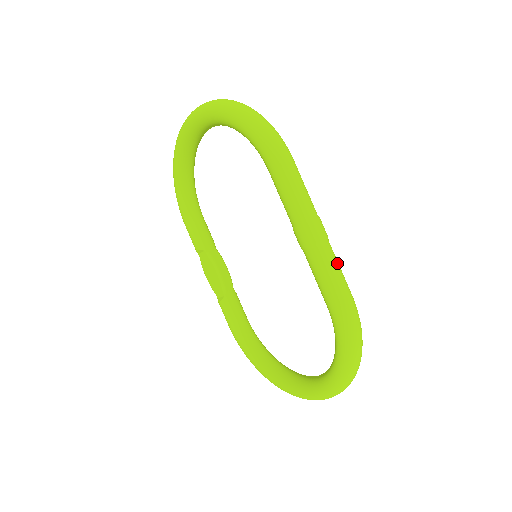
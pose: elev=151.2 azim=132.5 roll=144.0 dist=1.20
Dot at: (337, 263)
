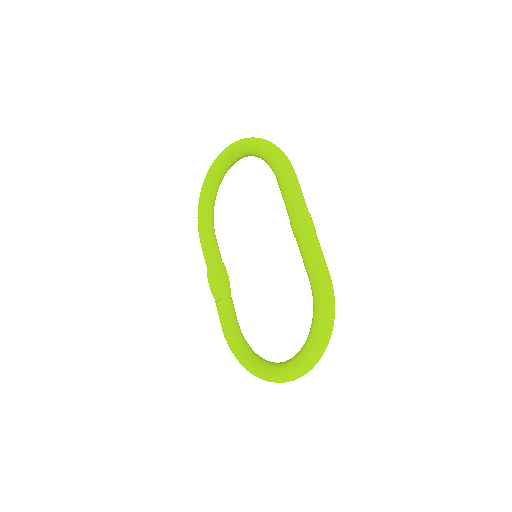
Dot at: (320, 248)
